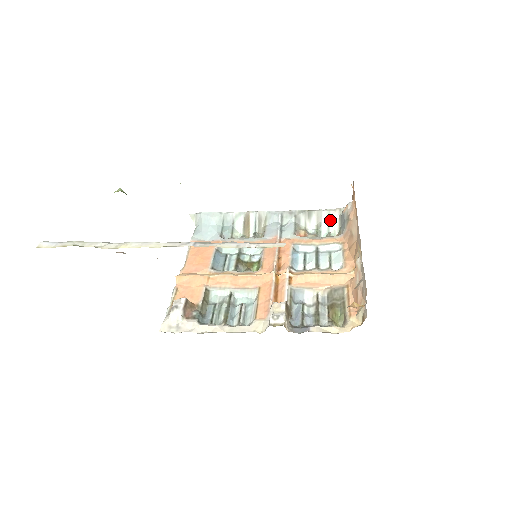
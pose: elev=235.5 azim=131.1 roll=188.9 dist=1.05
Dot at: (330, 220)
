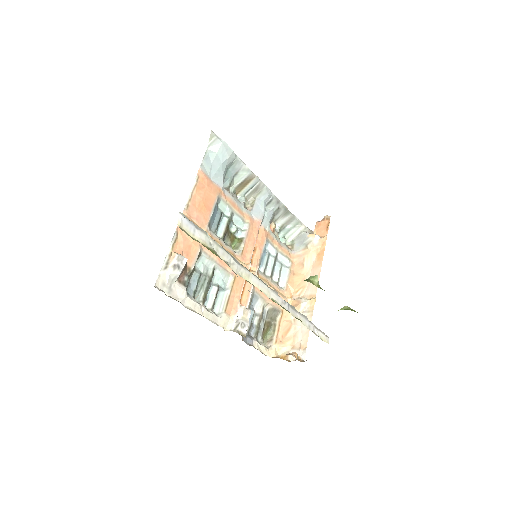
Dot at: (293, 229)
